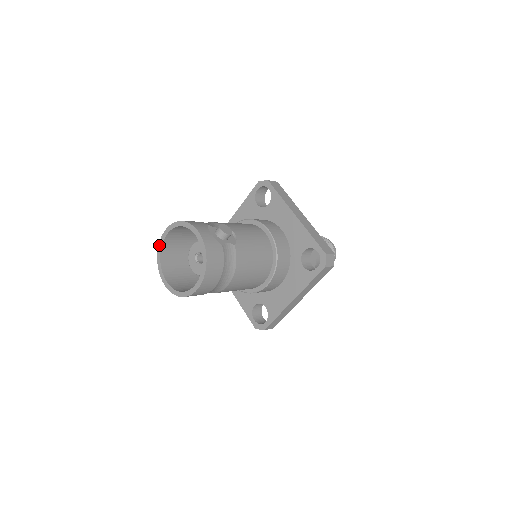
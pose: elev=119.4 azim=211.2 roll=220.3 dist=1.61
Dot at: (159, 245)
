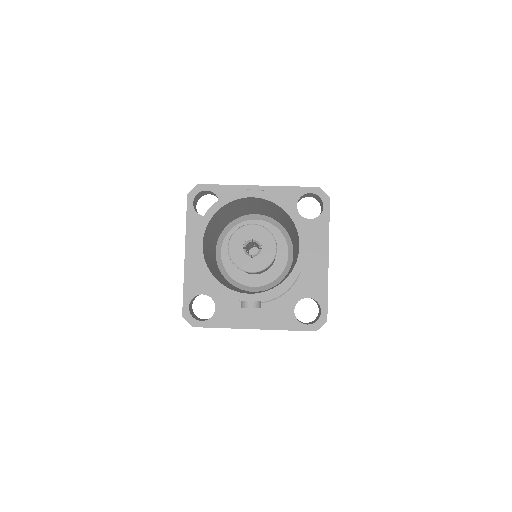
Dot at: (201, 267)
